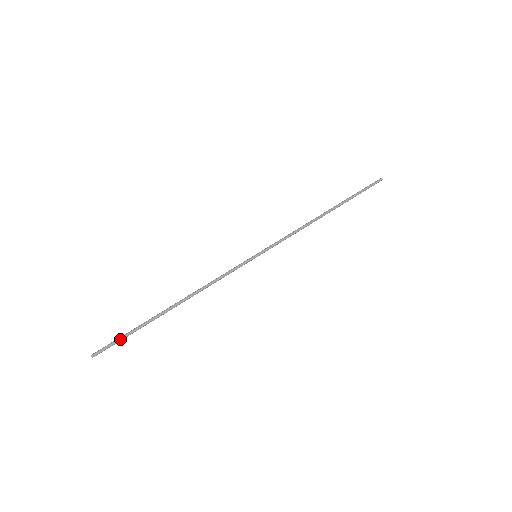
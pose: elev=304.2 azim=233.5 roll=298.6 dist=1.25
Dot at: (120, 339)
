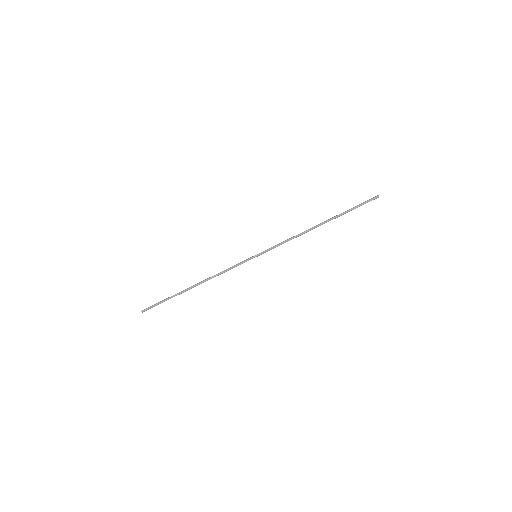
Dot at: occluded
